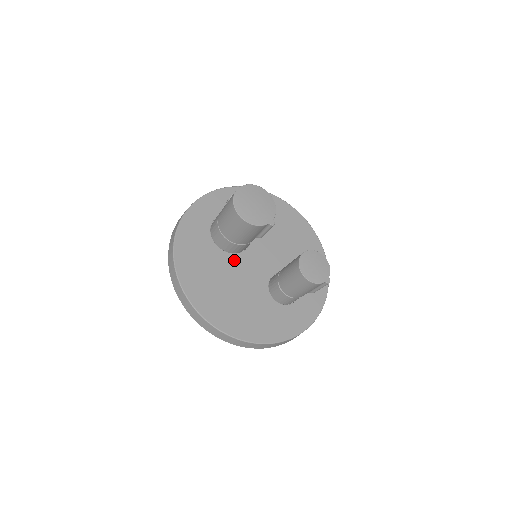
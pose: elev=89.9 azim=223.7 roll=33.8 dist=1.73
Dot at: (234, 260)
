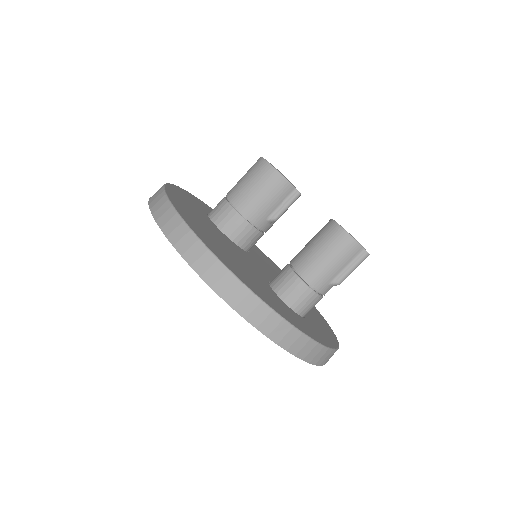
Dot at: (230, 241)
